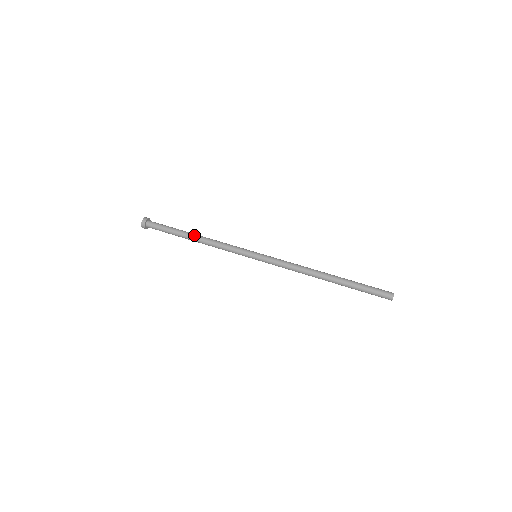
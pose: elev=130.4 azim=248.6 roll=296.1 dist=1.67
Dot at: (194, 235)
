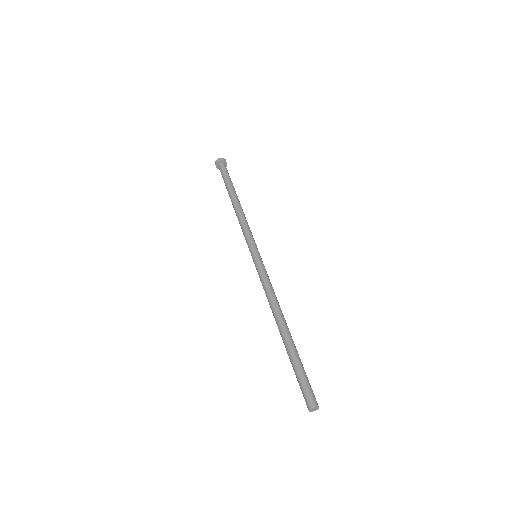
Dot at: (235, 199)
